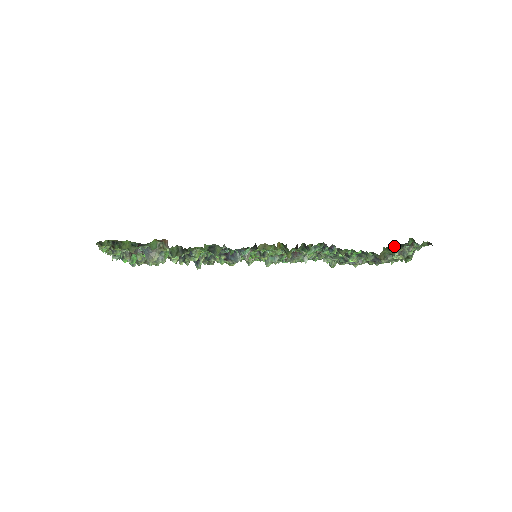
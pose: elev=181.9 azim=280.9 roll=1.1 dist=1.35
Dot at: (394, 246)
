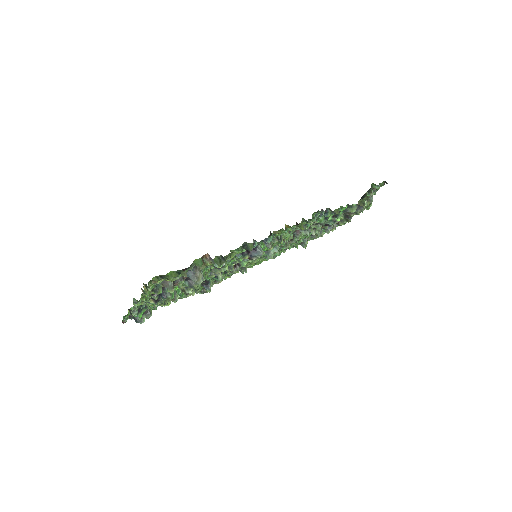
Dot at: (365, 193)
